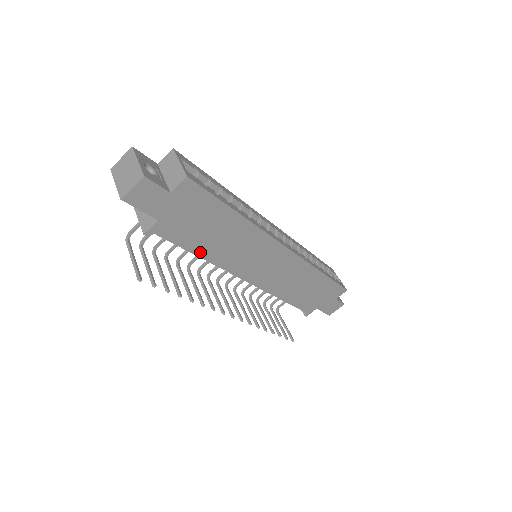
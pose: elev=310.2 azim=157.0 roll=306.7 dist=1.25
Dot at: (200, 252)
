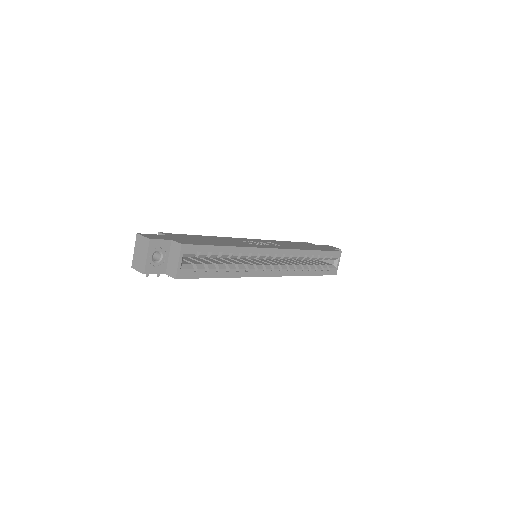
Dot at: occluded
